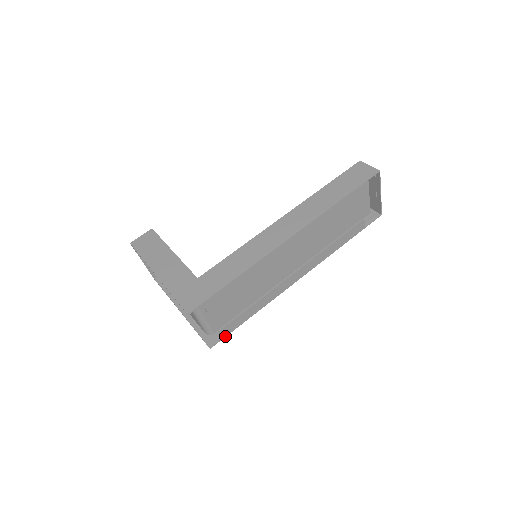
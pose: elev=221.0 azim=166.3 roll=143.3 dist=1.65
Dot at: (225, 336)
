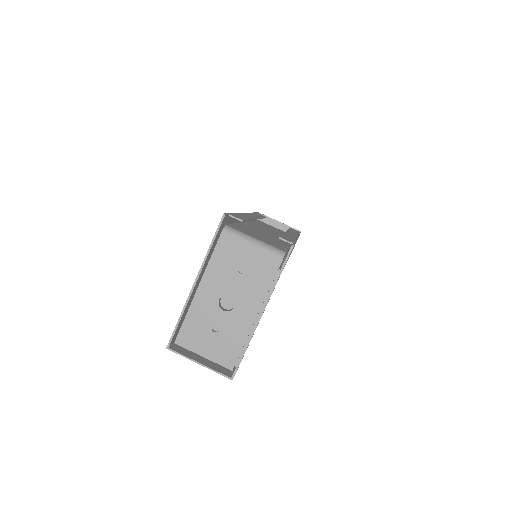
Dot at: occluded
